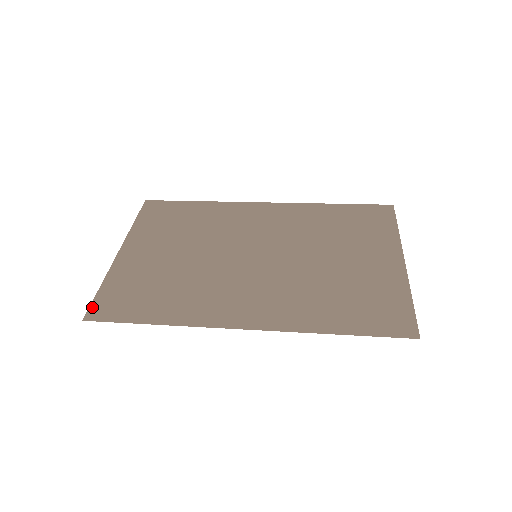
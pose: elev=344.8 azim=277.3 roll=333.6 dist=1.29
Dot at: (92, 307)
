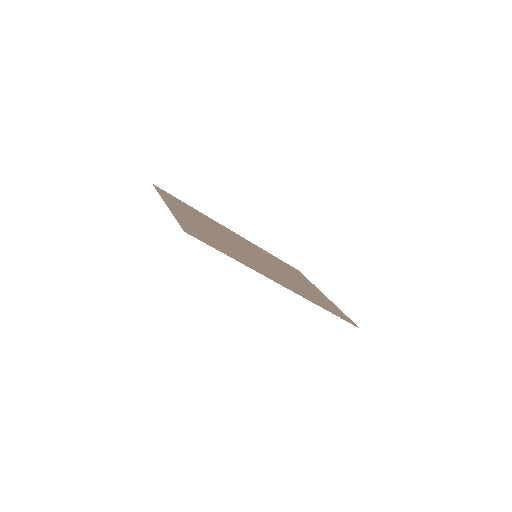
Dot at: (183, 227)
